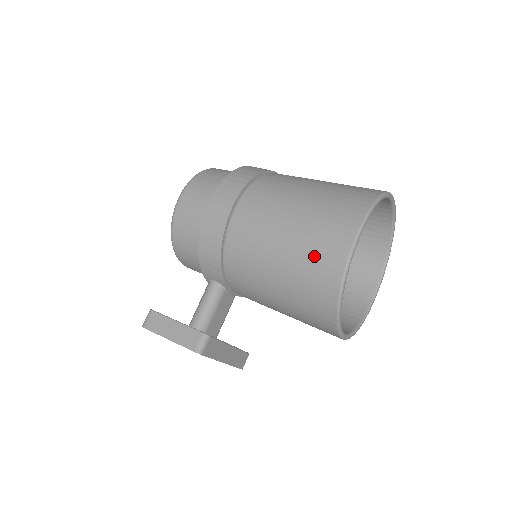
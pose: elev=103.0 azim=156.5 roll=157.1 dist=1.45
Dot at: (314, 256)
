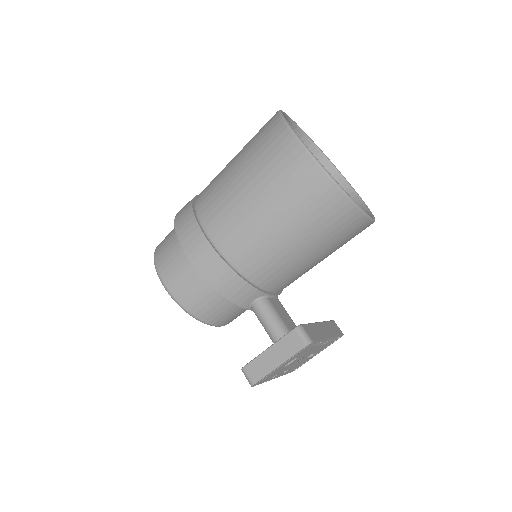
Dot at: (293, 188)
